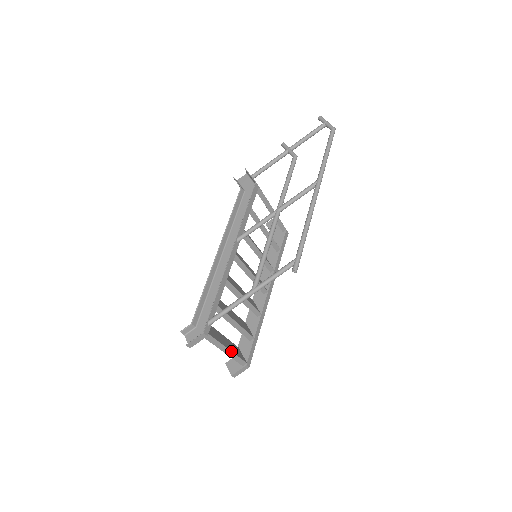
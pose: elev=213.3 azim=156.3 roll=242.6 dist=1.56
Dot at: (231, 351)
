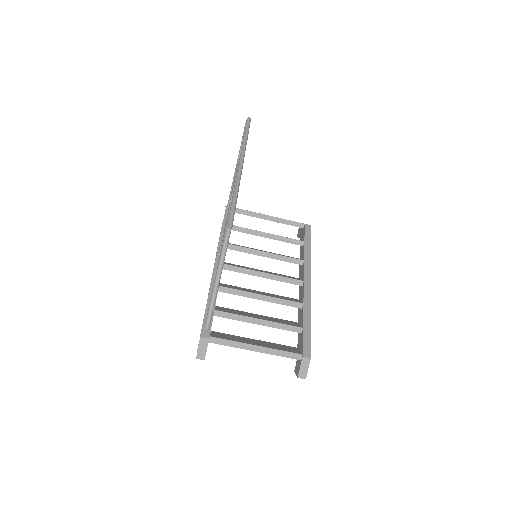
Dot at: (262, 347)
